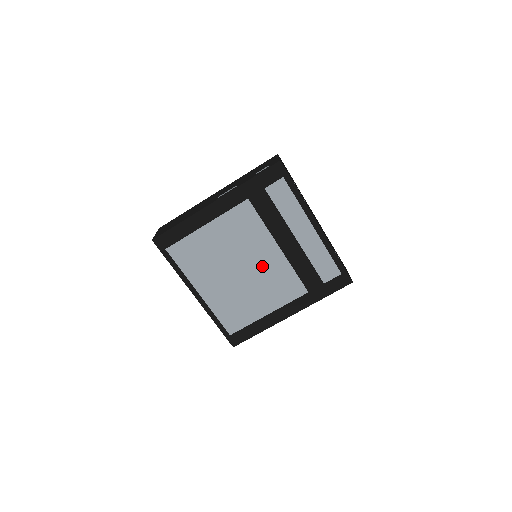
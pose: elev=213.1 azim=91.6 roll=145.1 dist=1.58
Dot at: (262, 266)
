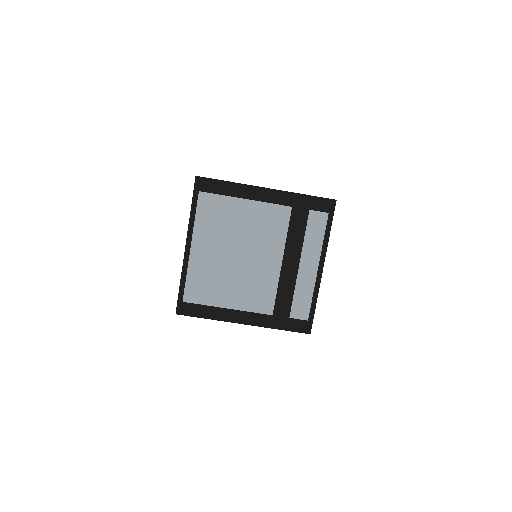
Dot at: (257, 266)
